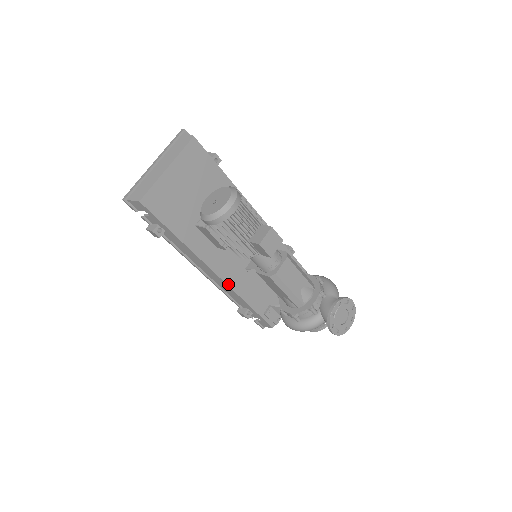
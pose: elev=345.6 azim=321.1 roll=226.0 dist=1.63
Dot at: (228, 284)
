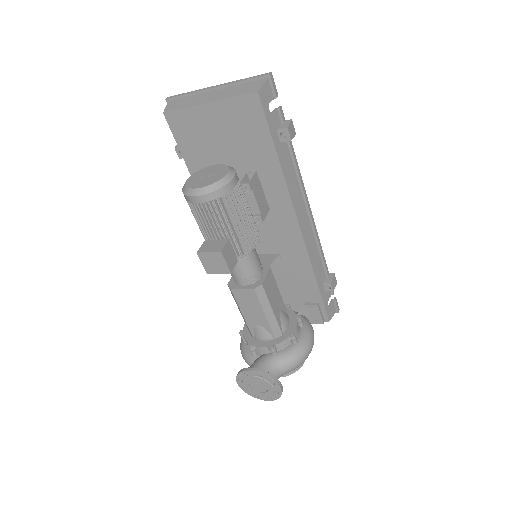
Dot at: occluded
